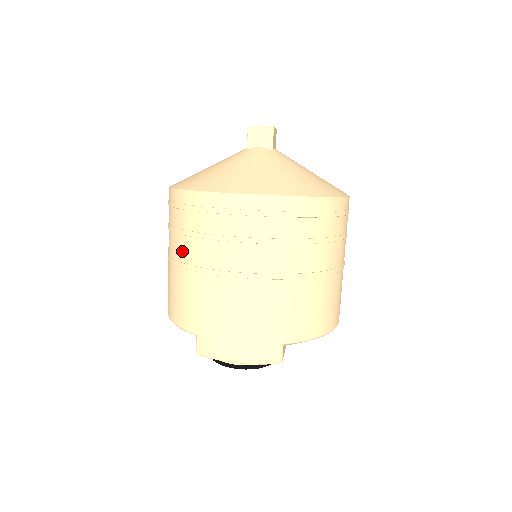
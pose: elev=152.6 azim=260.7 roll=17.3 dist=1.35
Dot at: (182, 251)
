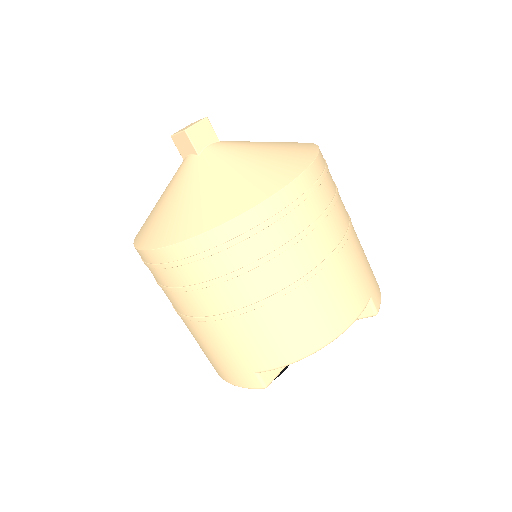
Dot at: occluded
